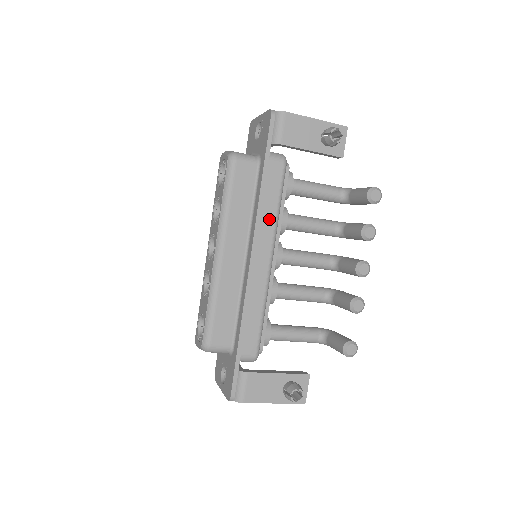
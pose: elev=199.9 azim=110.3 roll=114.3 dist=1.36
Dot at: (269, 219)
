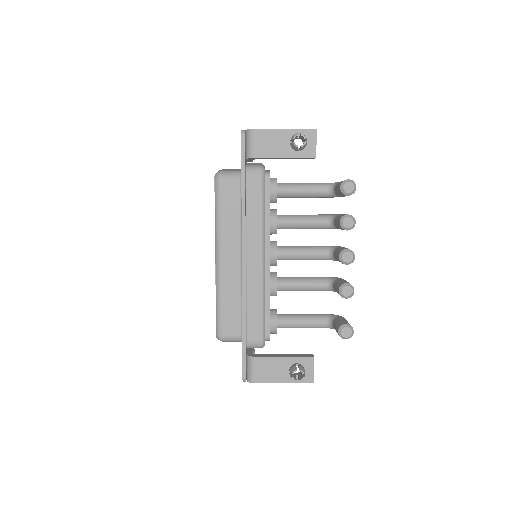
Dot at: (255, 224)
